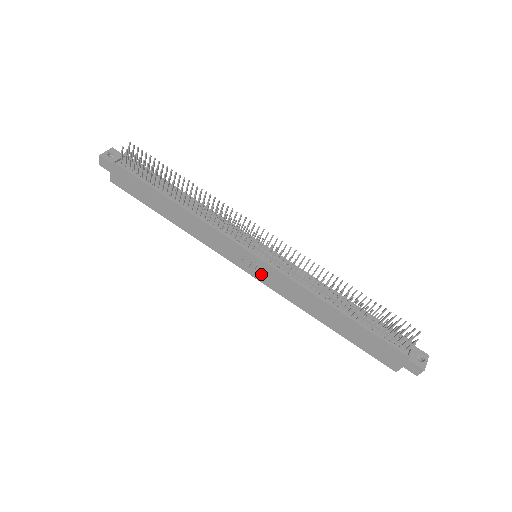
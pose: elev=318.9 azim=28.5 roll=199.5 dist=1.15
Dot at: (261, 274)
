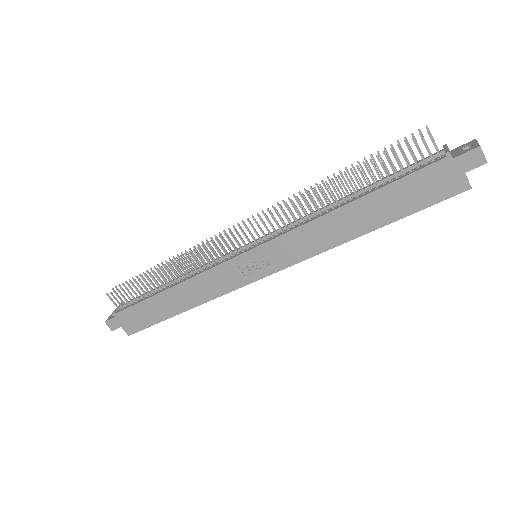
Dot at: (271, 262)
